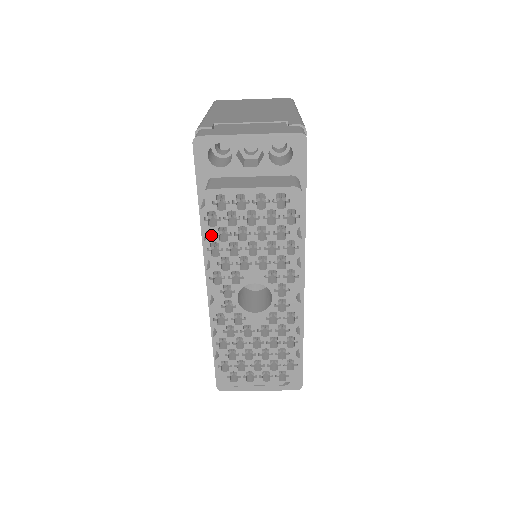
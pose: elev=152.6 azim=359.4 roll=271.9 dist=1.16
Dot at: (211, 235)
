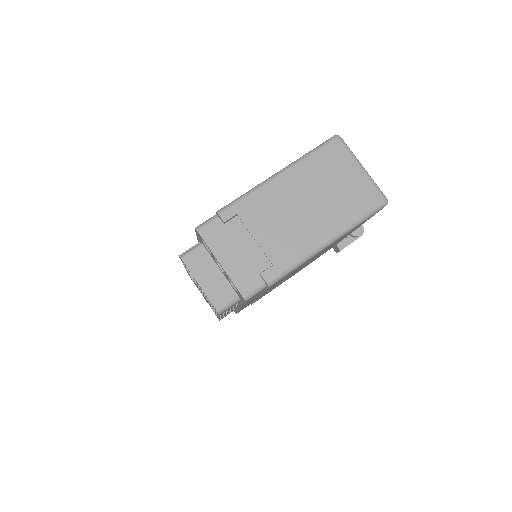
Dot at: occluded
